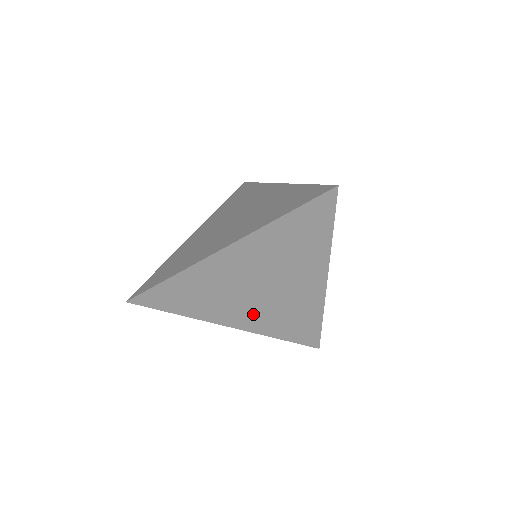
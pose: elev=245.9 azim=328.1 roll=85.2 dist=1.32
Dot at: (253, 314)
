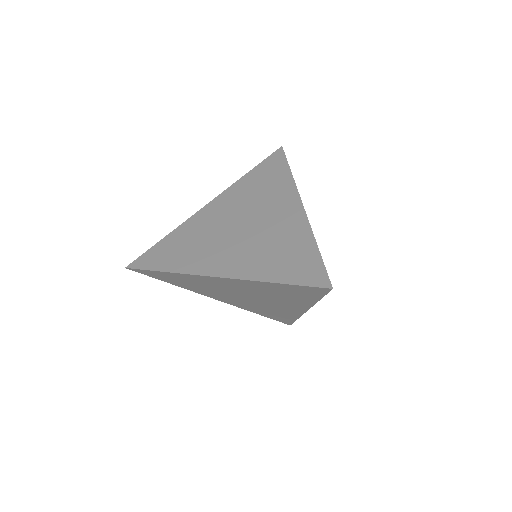
Dot at: (236, 301)
